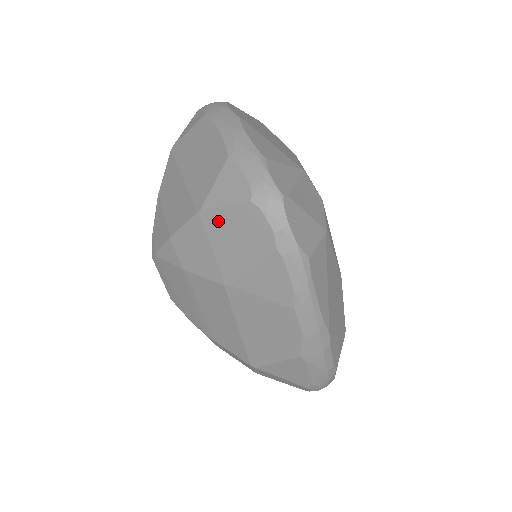
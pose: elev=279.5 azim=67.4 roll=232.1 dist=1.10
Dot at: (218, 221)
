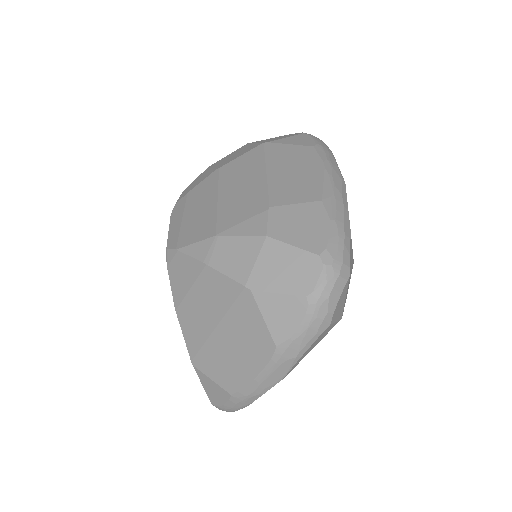
Dot at: occluded
